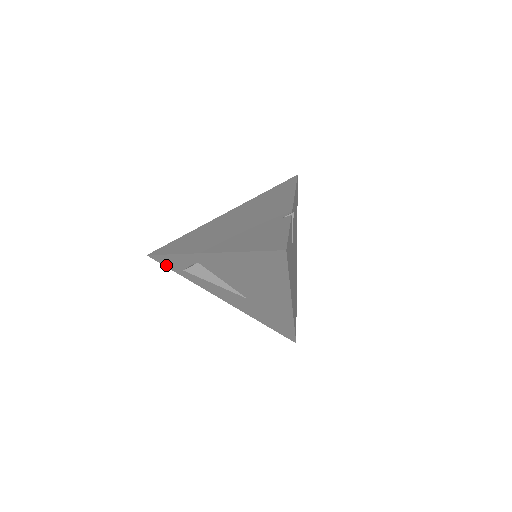
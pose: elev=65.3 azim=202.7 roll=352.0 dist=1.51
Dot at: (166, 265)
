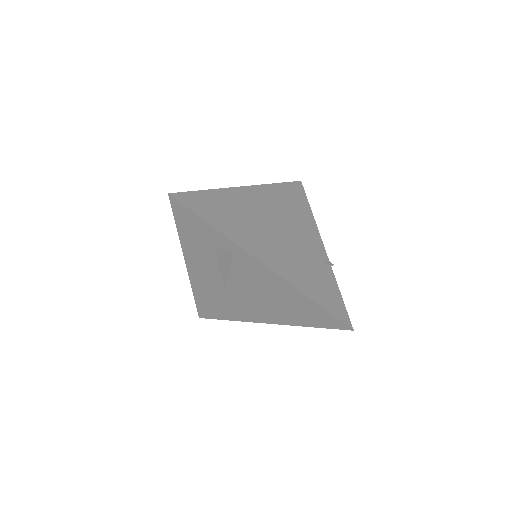
Dot at: (177, 215)
